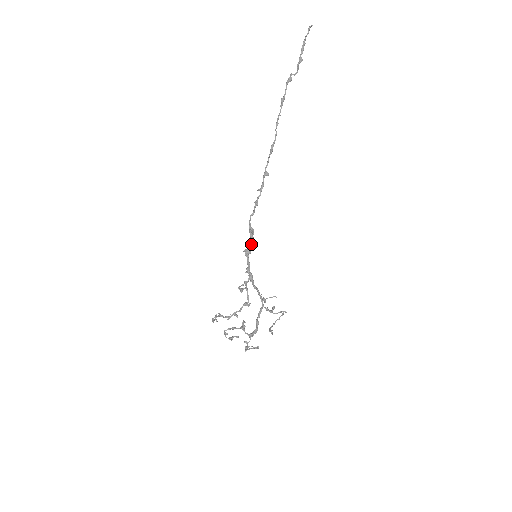
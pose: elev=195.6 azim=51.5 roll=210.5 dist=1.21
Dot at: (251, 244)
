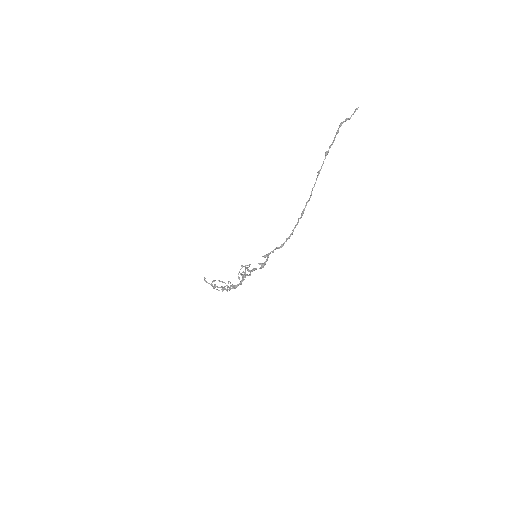
Dot at: occluded
